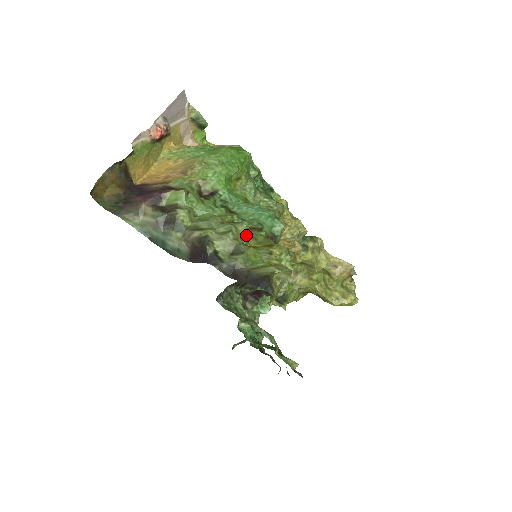
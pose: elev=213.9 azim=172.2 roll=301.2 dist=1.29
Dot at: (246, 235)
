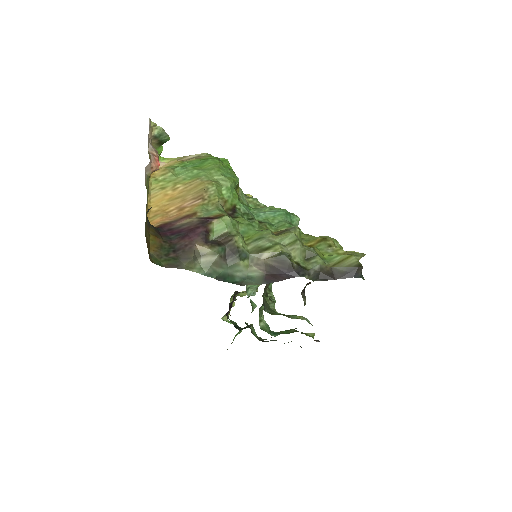
Dot at: (300, 238)
